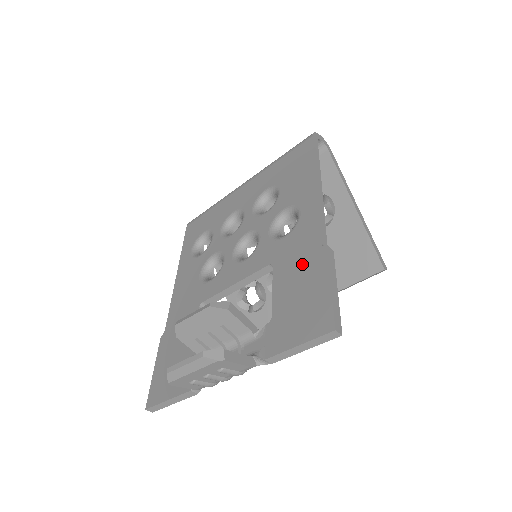
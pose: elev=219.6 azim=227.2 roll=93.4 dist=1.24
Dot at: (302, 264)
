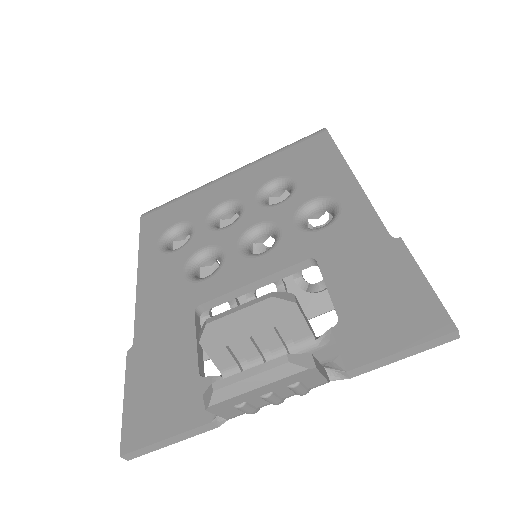
Dot at: (367, 257)
